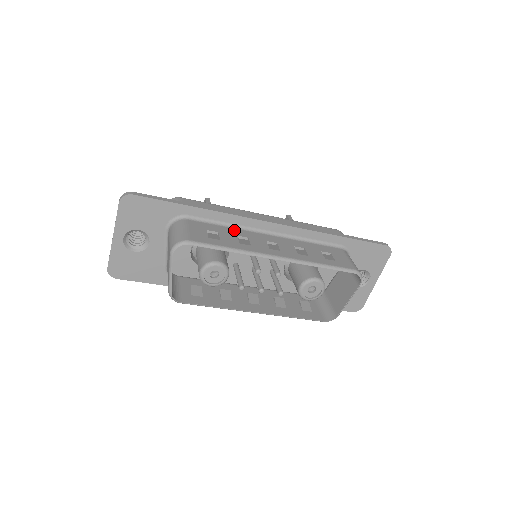
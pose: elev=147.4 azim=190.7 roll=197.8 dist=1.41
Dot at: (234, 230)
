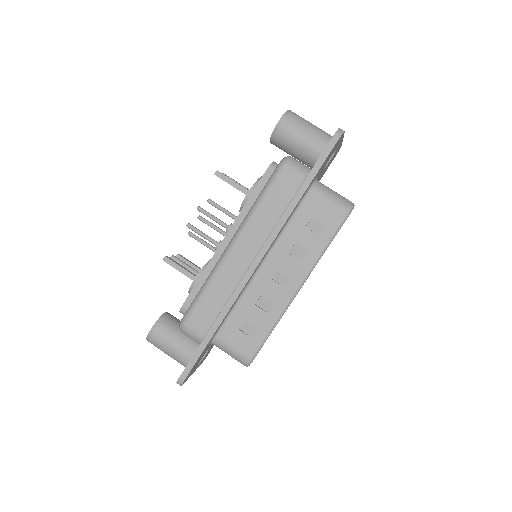
Dot at: (245, 300)
